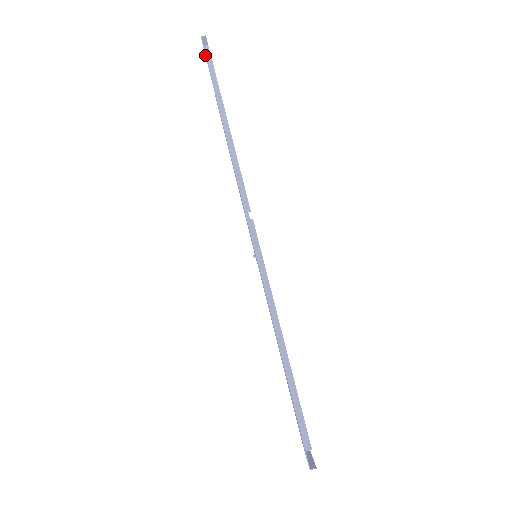
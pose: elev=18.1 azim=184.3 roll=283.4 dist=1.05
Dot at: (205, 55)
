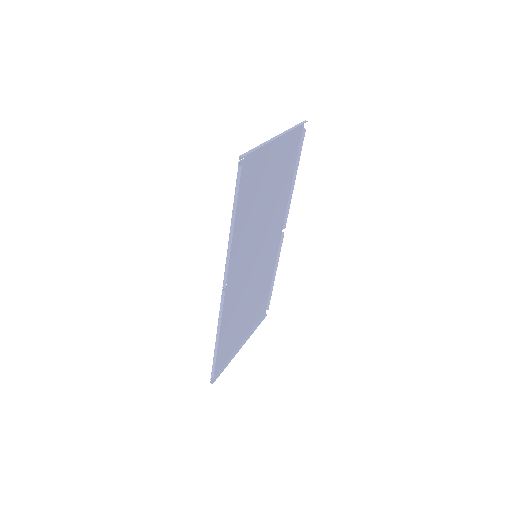
Dot at: (237, 174)
